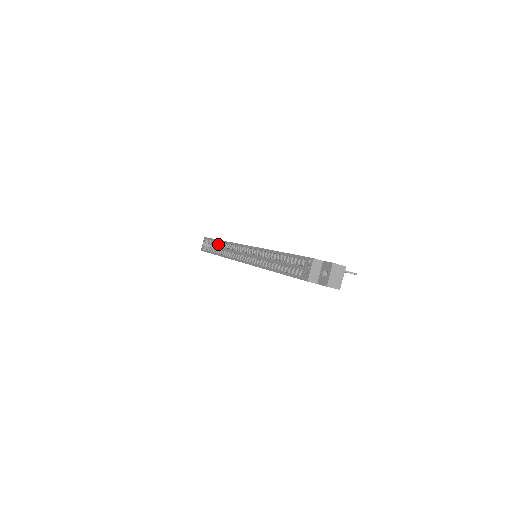
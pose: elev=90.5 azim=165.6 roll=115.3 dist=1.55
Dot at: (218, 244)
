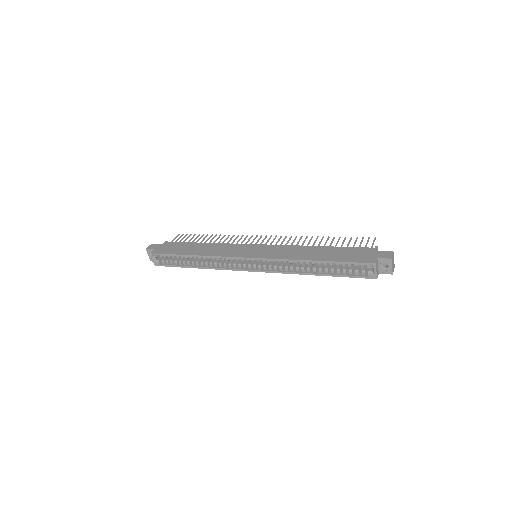
Dot at: (187, 258)
